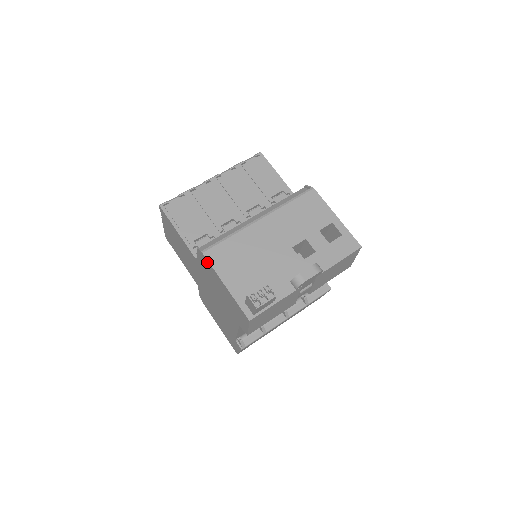
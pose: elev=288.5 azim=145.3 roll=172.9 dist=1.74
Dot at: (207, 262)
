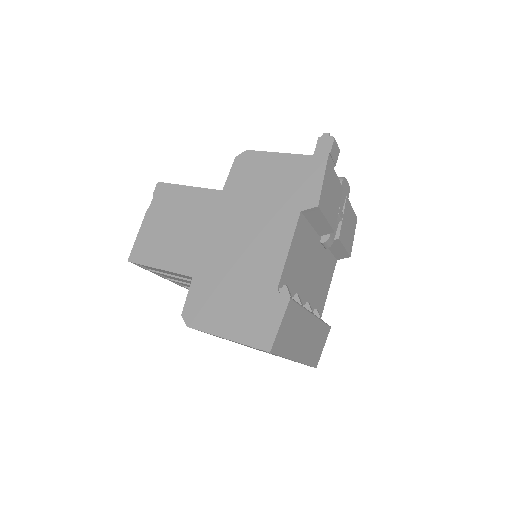
Dot at: (254, 156)
